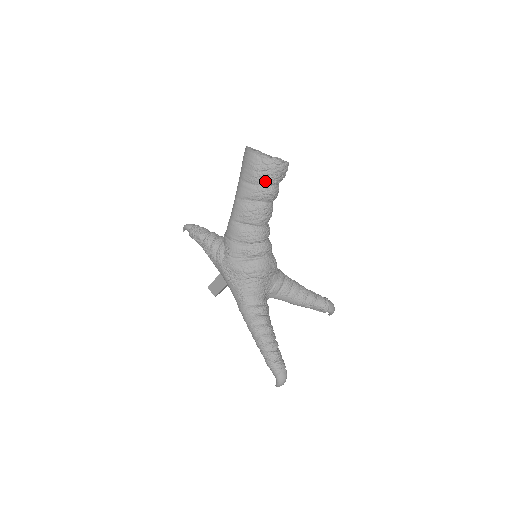
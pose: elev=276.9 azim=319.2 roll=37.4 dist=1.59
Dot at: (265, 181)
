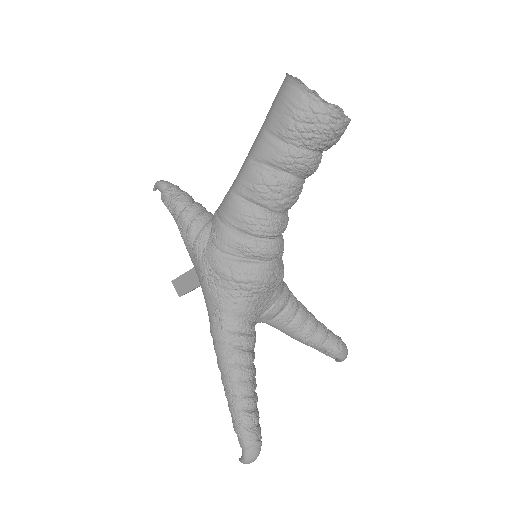
Dot at: (305, 141)
